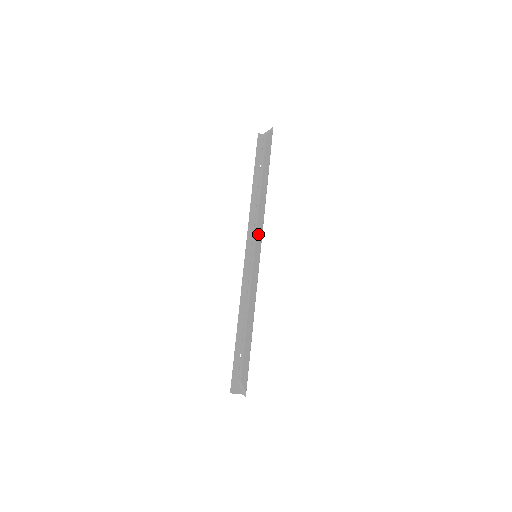
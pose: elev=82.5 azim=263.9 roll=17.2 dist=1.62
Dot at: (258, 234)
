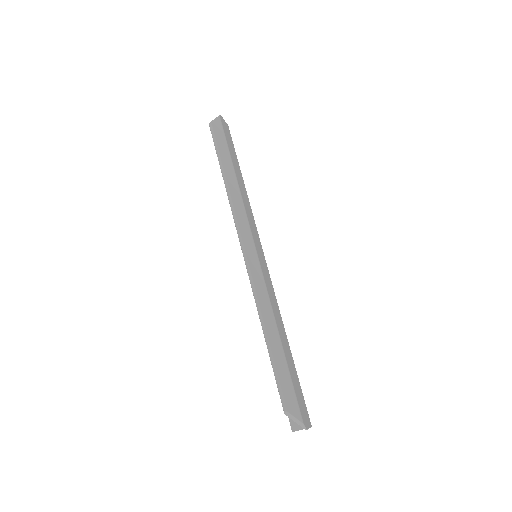
Dot at: (243, 229)
